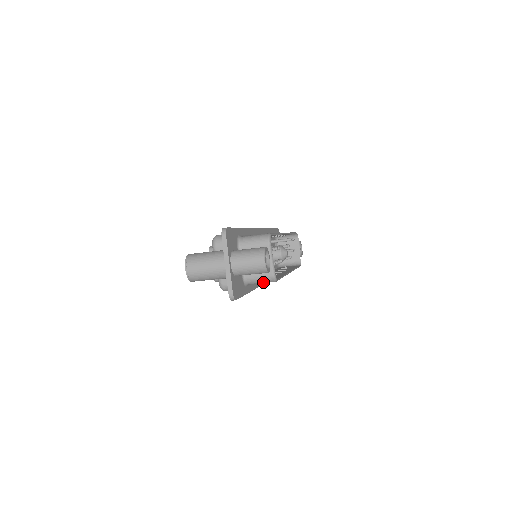
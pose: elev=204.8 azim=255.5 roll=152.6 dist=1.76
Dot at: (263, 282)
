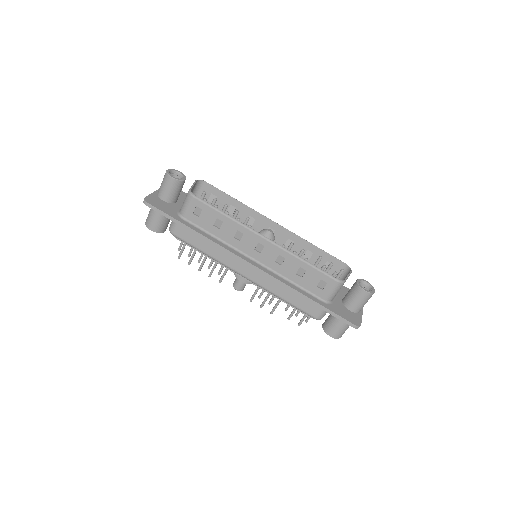
Dot at: (187, 204)
